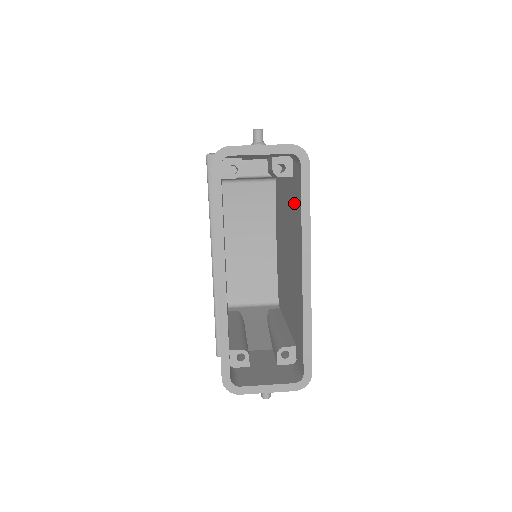
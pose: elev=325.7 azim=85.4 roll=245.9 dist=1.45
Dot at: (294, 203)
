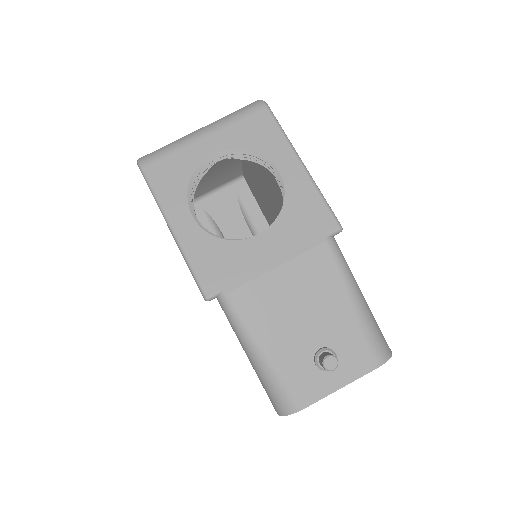
Dot at: occluded
